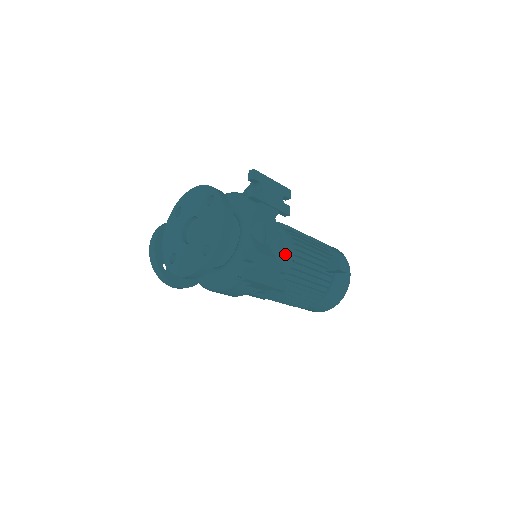
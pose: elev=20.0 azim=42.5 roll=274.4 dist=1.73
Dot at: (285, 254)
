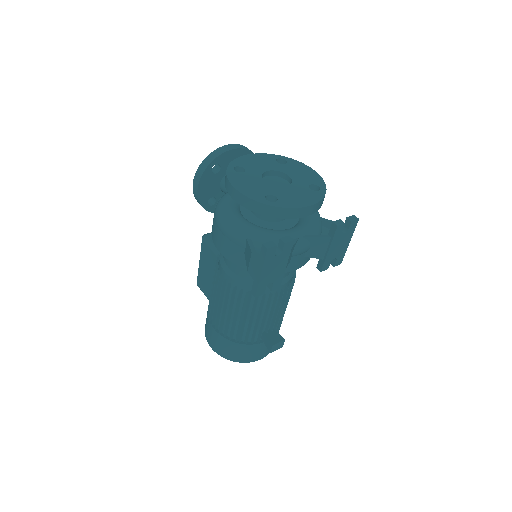
Dot at: occluded
